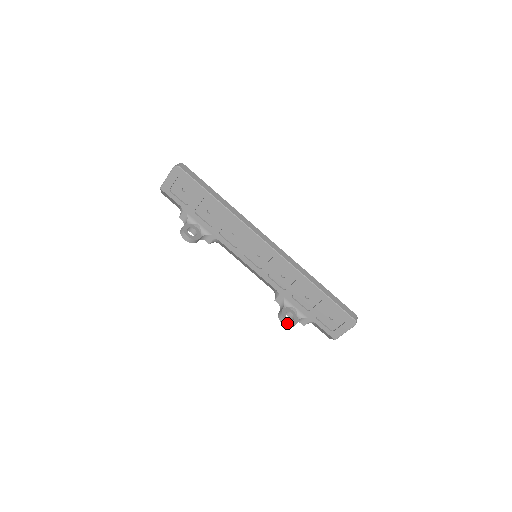
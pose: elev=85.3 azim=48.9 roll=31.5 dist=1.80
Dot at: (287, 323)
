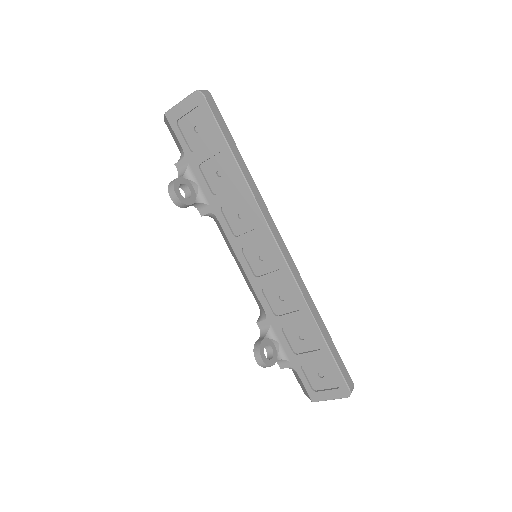
Dot at: (262, 361)
